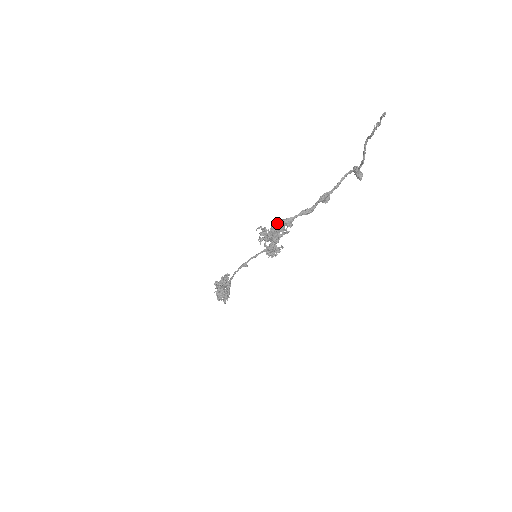
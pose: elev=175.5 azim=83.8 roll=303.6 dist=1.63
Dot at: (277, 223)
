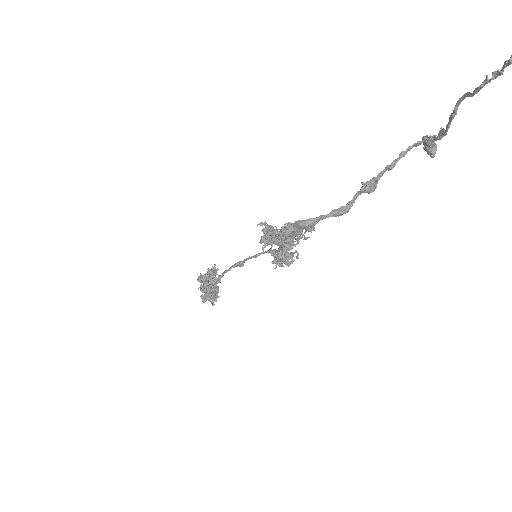
Dot at: (290, 226)
